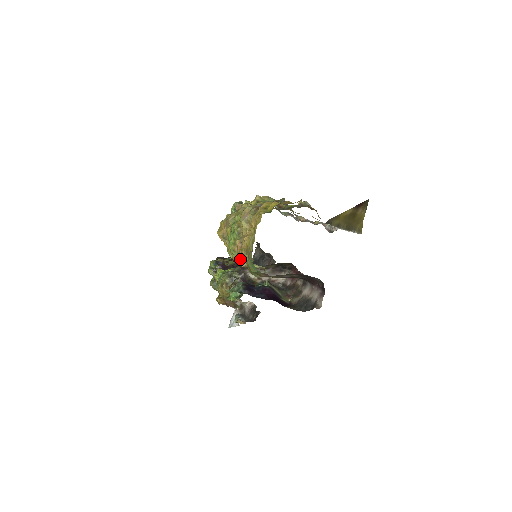
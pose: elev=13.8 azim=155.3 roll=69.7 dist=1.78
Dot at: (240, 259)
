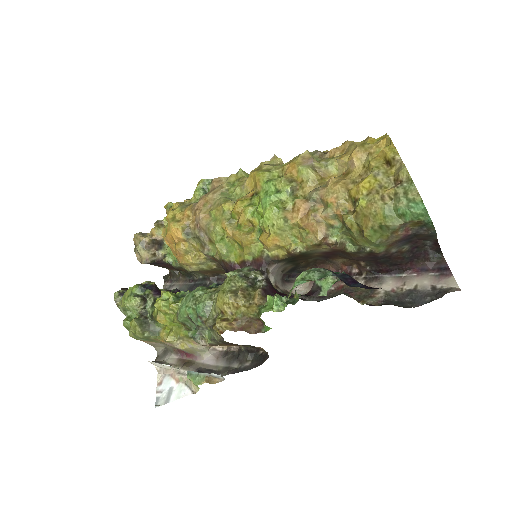
Dot at: (286, 238)
